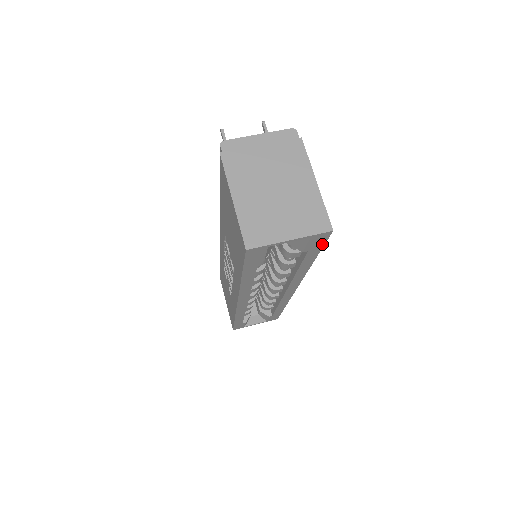
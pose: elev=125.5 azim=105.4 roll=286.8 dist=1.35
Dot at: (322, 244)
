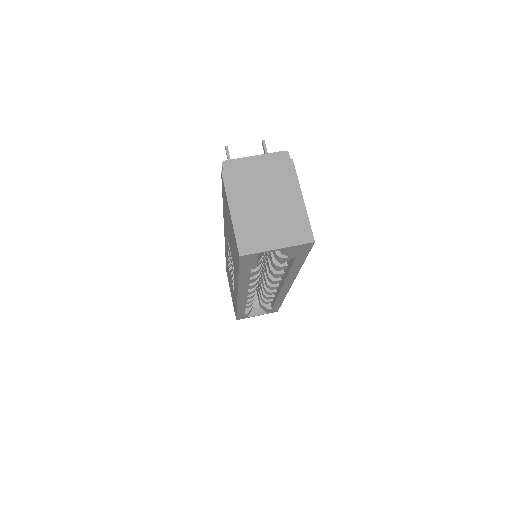
Dot at: (307, 252)
